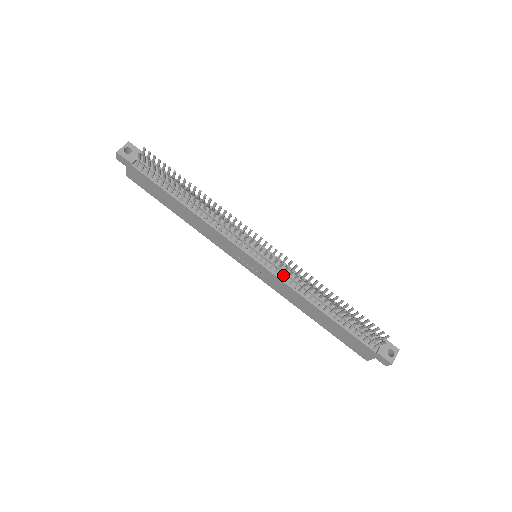
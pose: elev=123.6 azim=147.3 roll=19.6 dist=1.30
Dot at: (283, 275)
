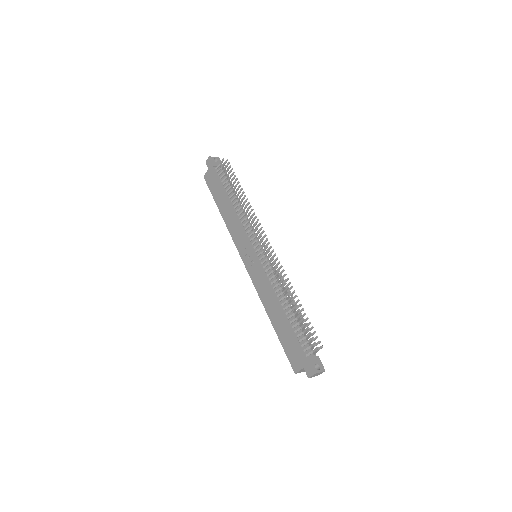
Dot at: (268, 273)
